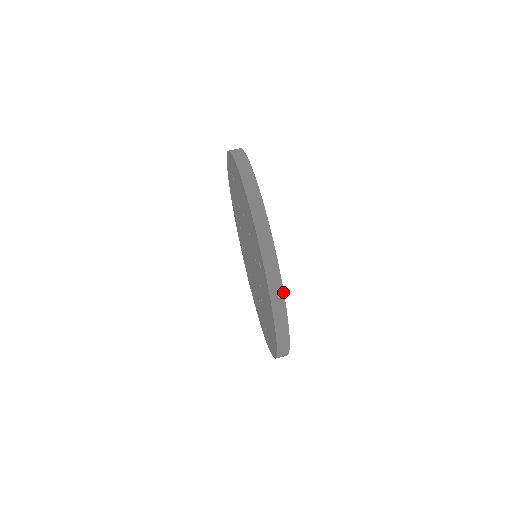
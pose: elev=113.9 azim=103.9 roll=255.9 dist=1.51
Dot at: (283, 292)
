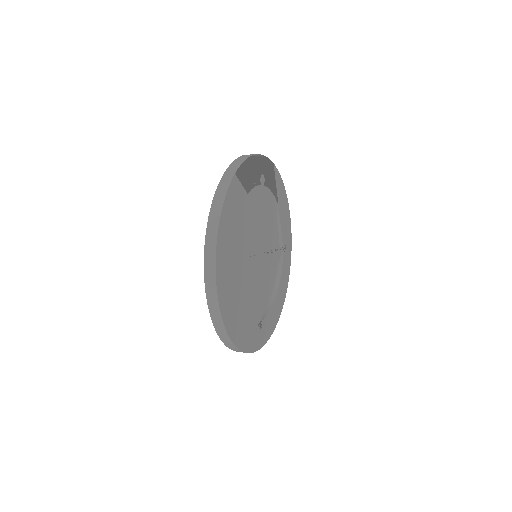
Dot at: (216, 288)
